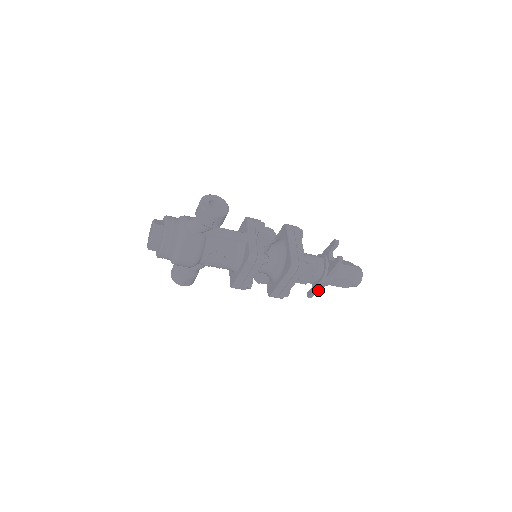
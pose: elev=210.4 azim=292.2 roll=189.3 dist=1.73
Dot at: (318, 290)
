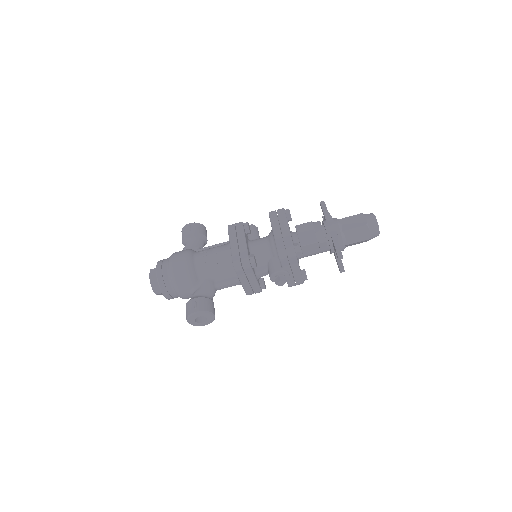
Dot at: (336, 240)
